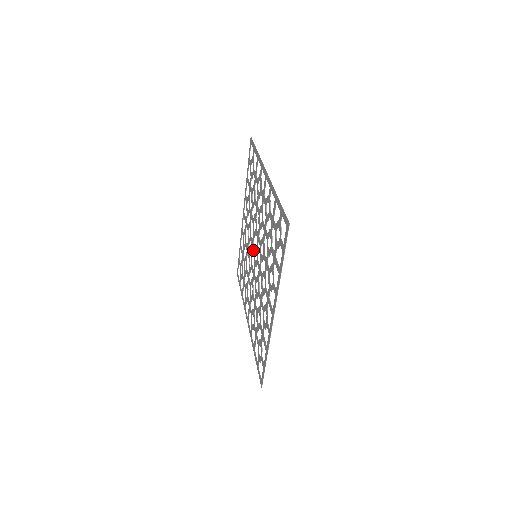
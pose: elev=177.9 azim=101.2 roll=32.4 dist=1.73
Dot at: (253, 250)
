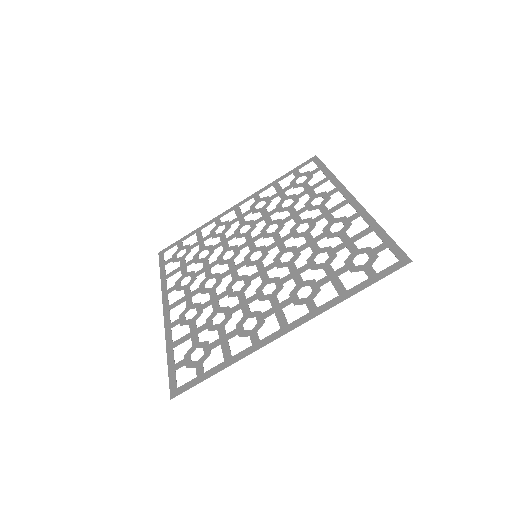
Dot at: (250, 248)
